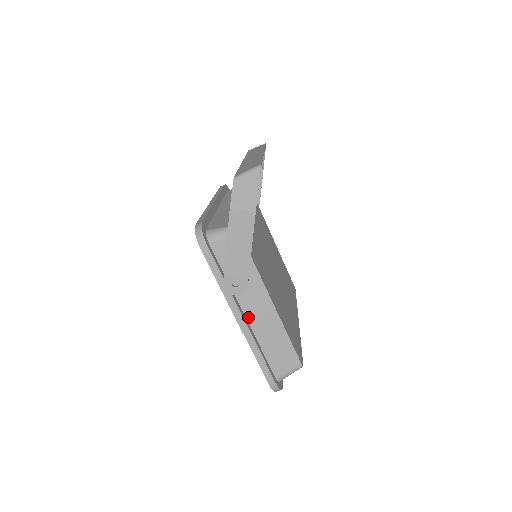
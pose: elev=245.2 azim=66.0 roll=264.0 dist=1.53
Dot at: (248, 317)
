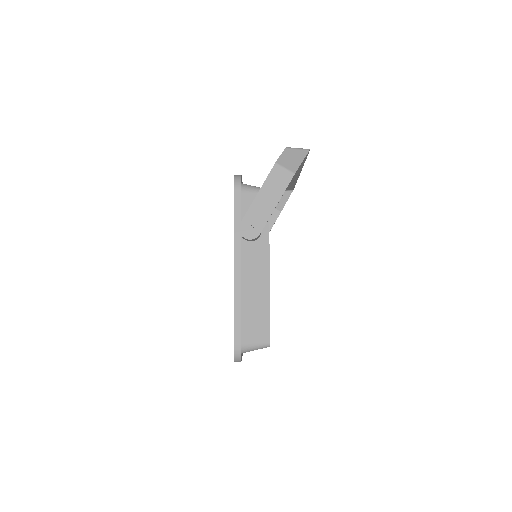
Dot at: (243, 271)
